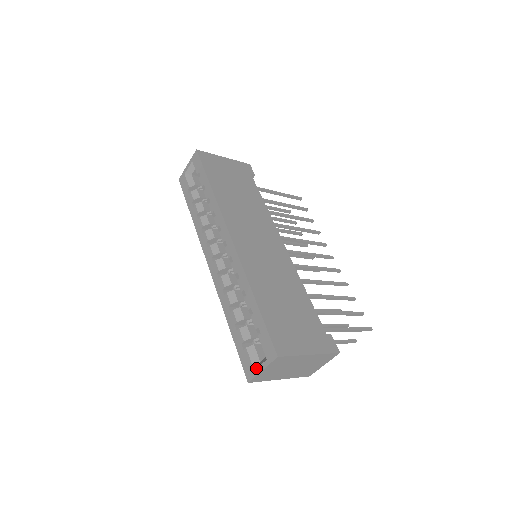
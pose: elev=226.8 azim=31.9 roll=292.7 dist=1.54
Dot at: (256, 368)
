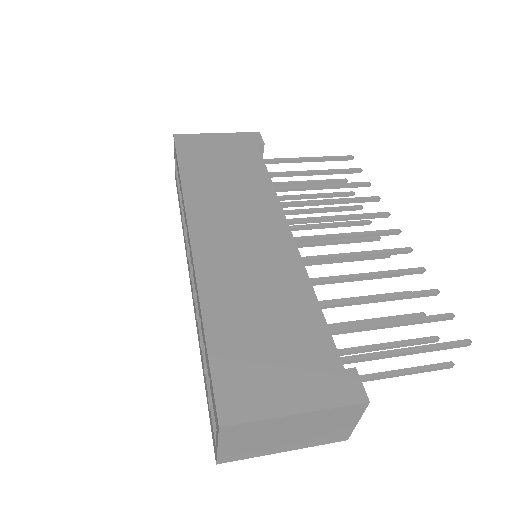
Dot at: (215, 442)
